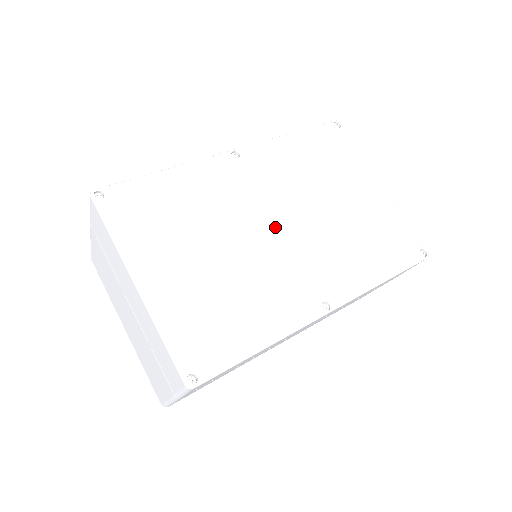
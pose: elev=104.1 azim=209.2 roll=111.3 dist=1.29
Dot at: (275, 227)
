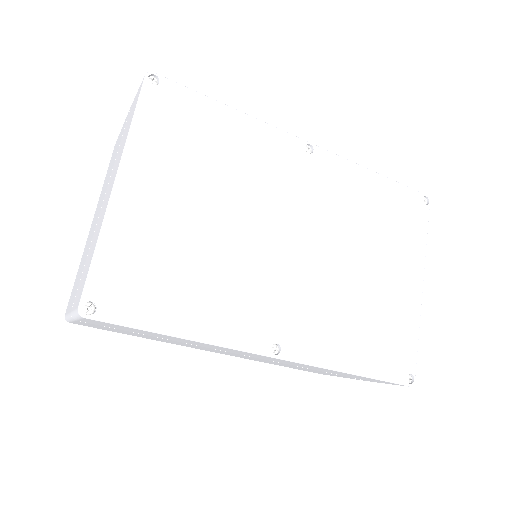
Dot at: (290, 240)
